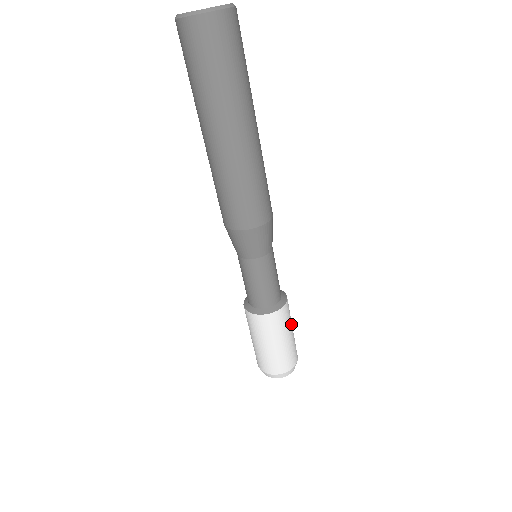
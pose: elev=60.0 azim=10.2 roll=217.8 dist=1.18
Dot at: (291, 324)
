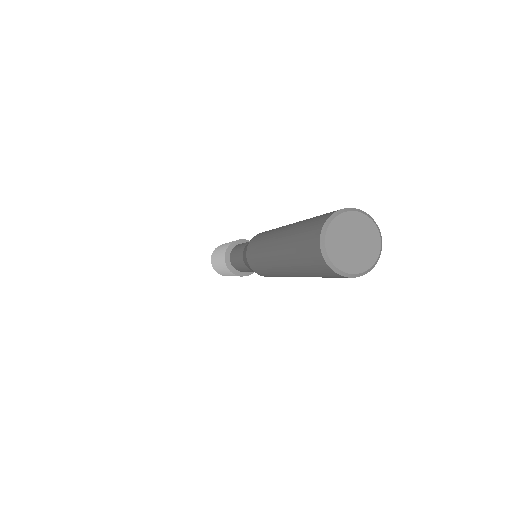
Dot at: occluded
